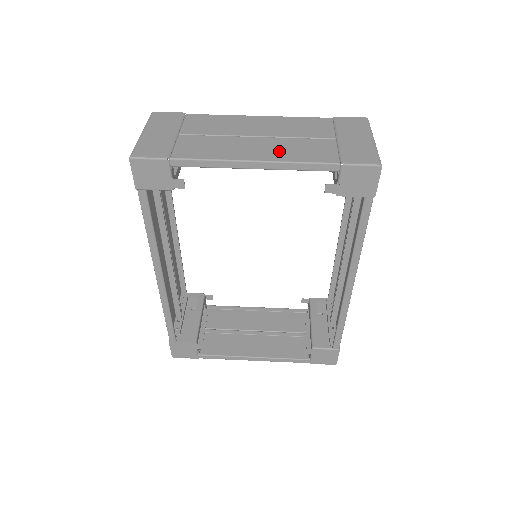
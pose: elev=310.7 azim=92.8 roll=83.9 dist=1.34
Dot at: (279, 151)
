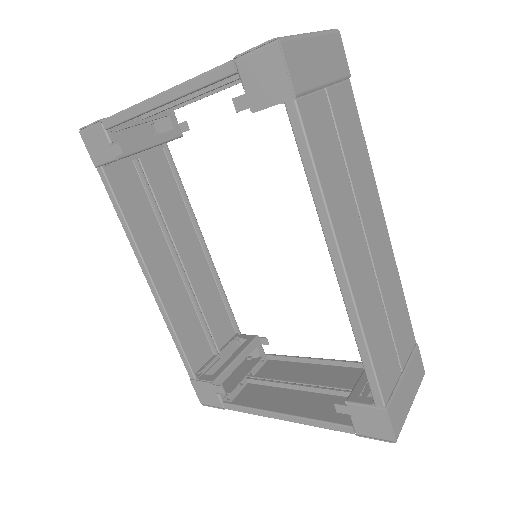
Dot at: occluded
